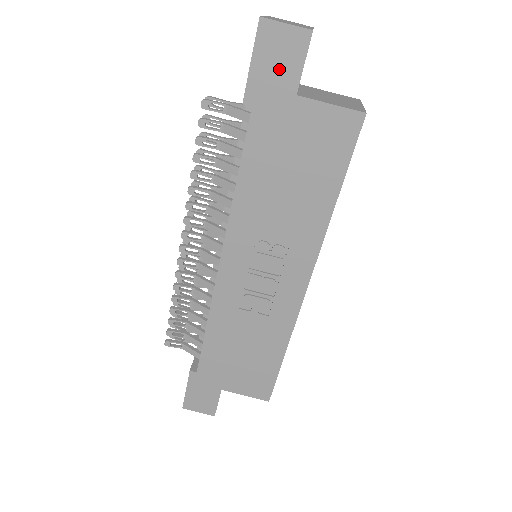
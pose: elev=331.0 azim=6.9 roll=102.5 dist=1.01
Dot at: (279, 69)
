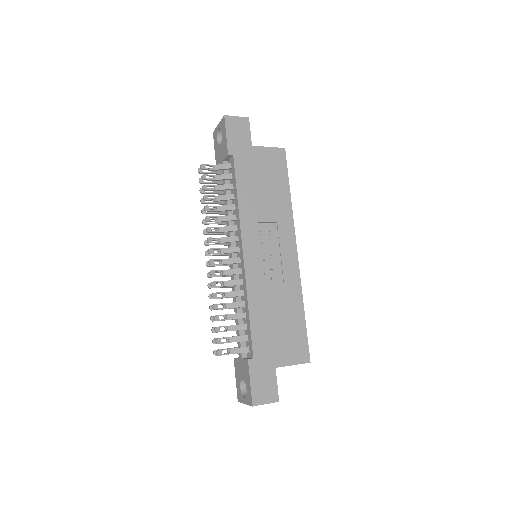
Dot at: (240, 136)
